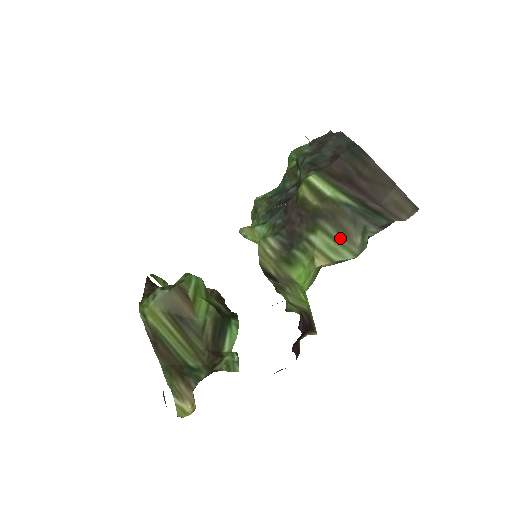
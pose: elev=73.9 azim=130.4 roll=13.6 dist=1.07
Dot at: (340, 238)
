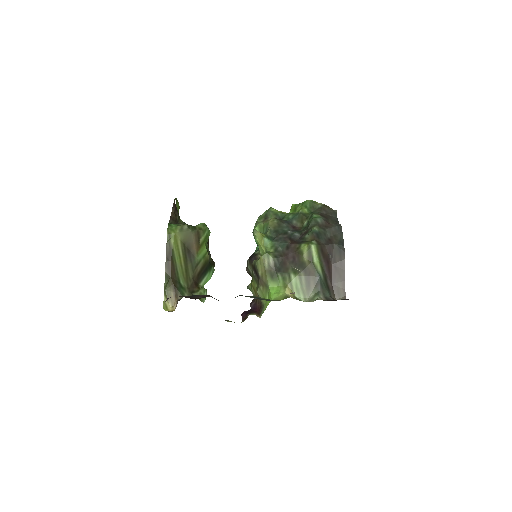
Dot at: (305, 287)
